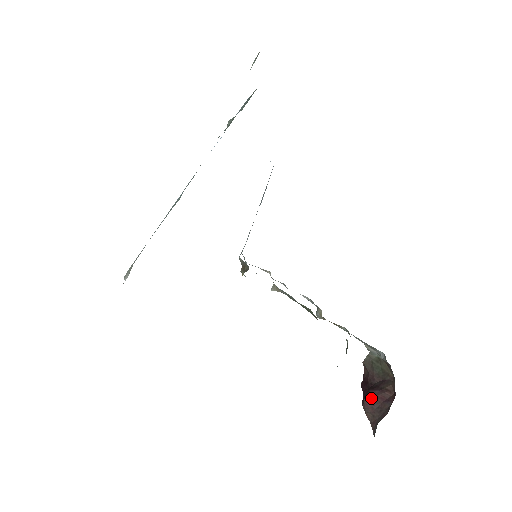
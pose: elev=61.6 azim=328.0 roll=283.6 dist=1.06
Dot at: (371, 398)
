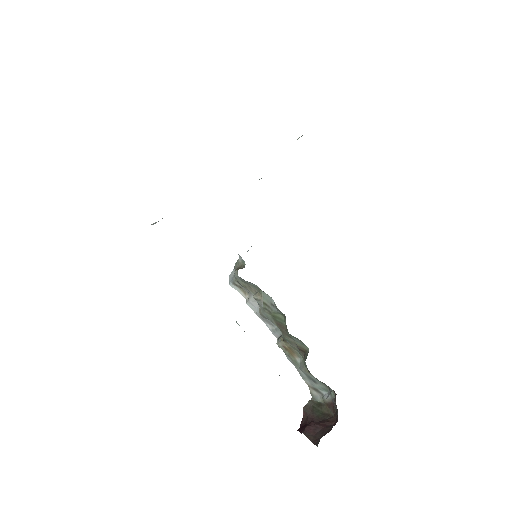
Dot at: (313, 425)
